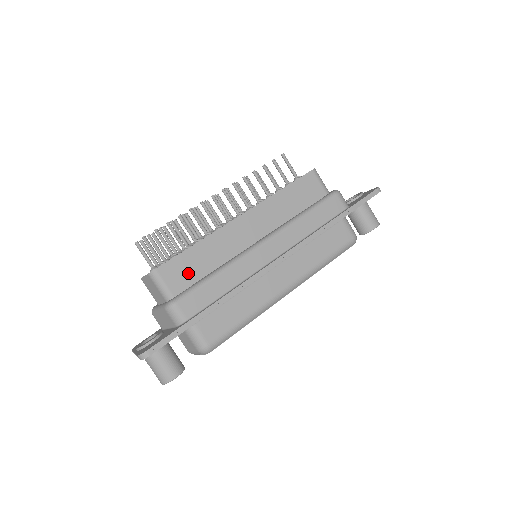
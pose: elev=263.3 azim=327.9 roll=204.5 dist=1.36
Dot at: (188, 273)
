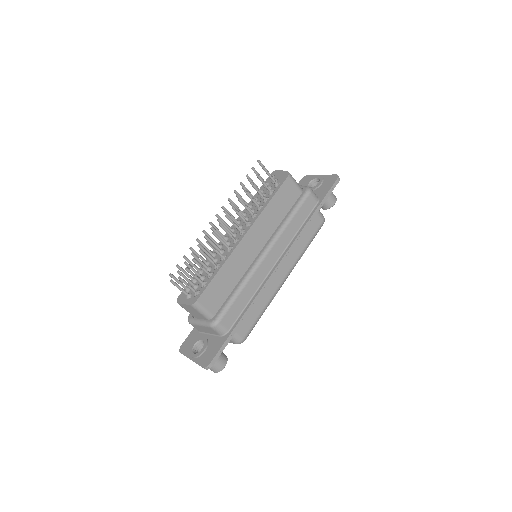
Dot at: (219, 294)
